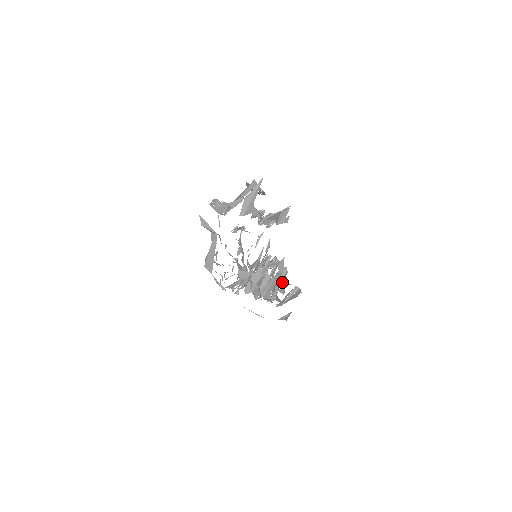
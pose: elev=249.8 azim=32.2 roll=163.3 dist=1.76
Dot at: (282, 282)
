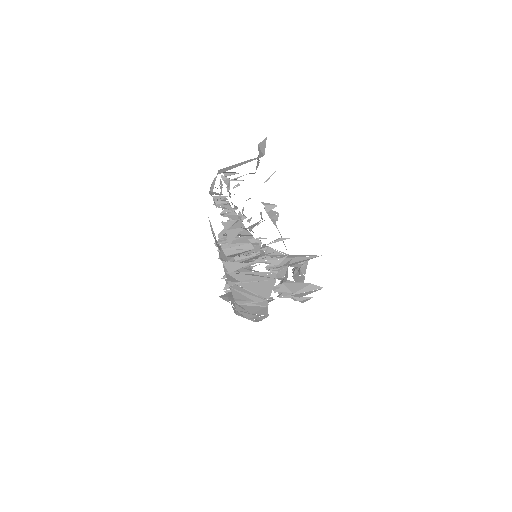
Dot at: (251, 302)
